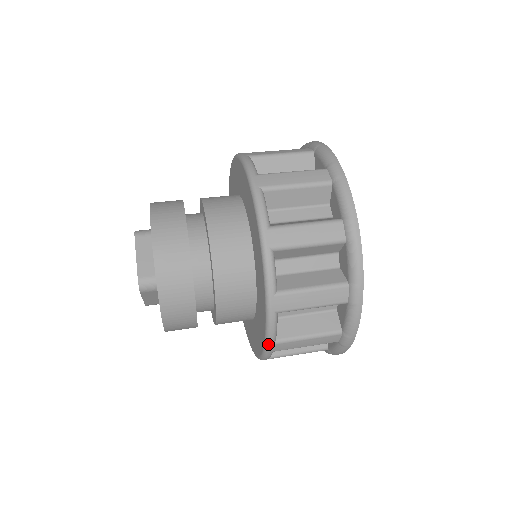
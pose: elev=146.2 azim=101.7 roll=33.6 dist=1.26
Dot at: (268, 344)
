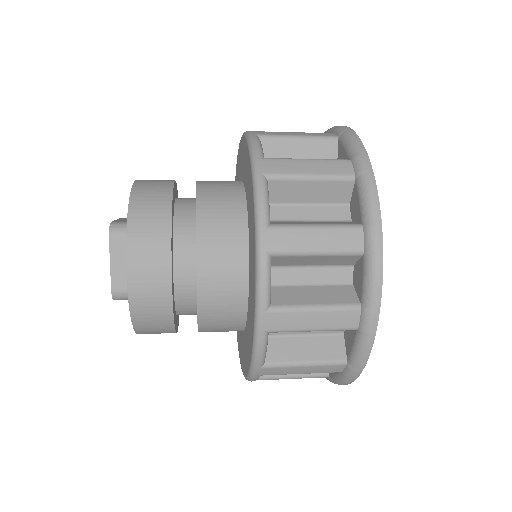
Dot at: (259, 227)
